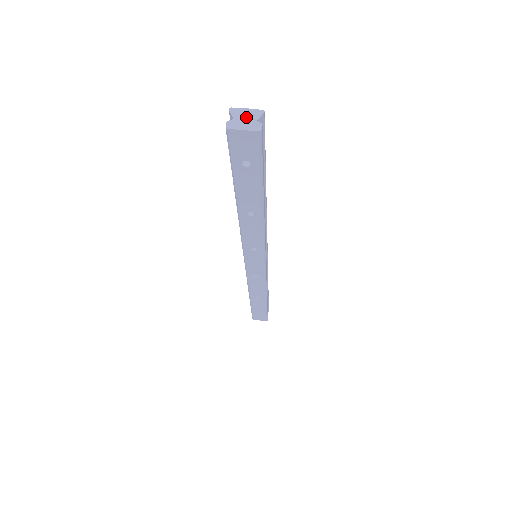
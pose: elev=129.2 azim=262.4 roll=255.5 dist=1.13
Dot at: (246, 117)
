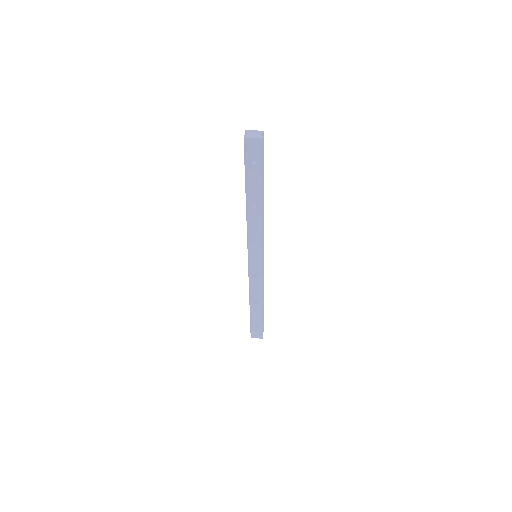
Dot at: (254, 133)
